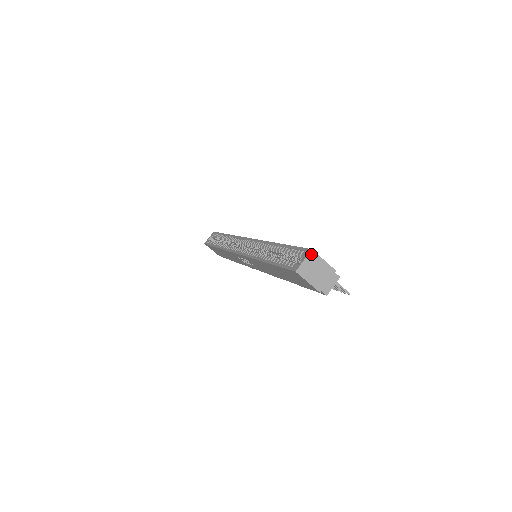
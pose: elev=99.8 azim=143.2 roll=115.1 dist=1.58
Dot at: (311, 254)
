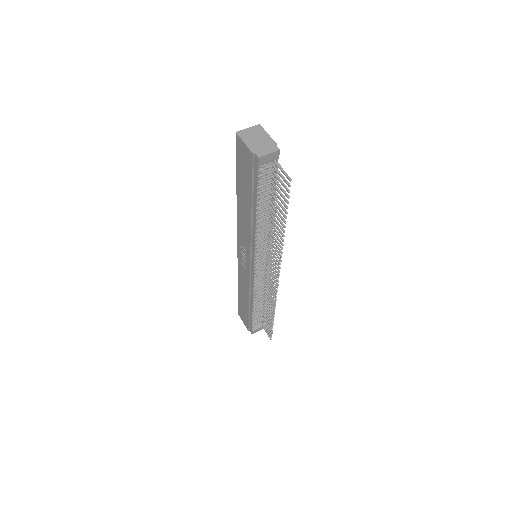
Dot at: (257, 127)
